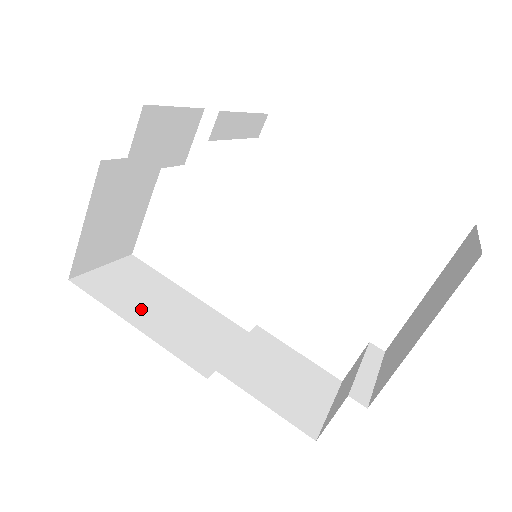
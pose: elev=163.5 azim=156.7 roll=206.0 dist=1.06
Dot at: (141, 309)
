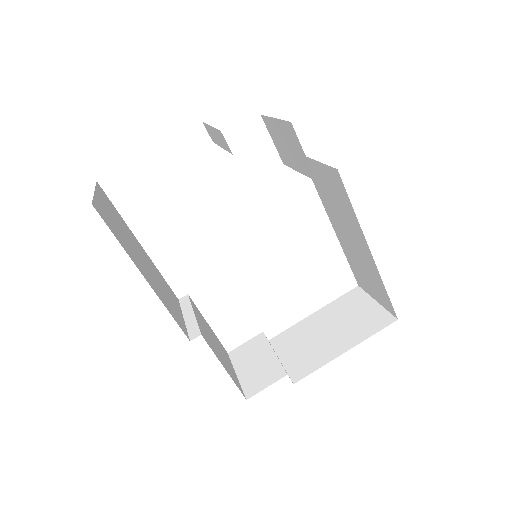
Dot at: (137, 258)
